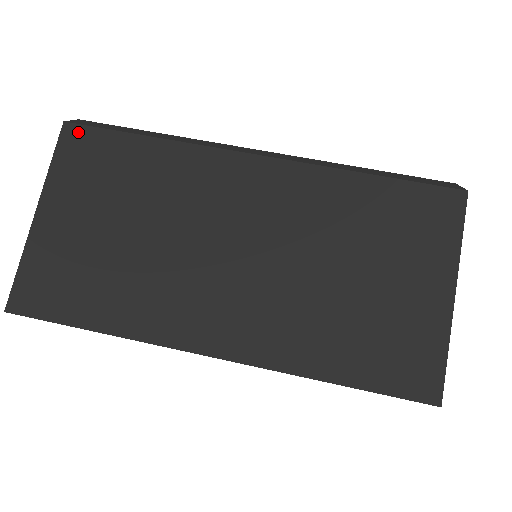
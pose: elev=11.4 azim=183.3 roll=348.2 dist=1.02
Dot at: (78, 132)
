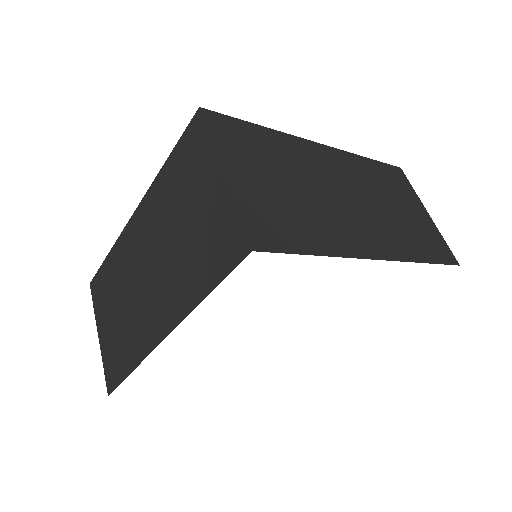
Dot at: (94, 283)
